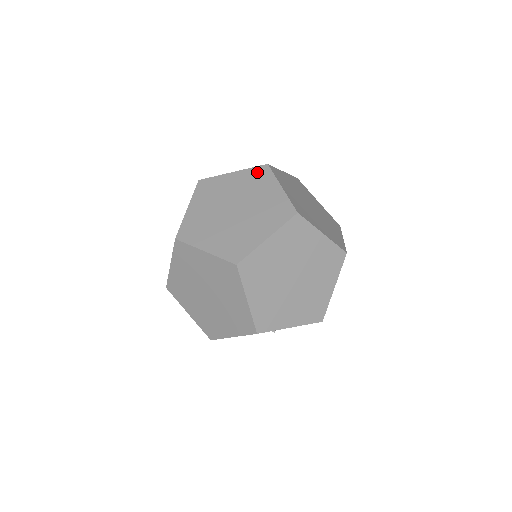
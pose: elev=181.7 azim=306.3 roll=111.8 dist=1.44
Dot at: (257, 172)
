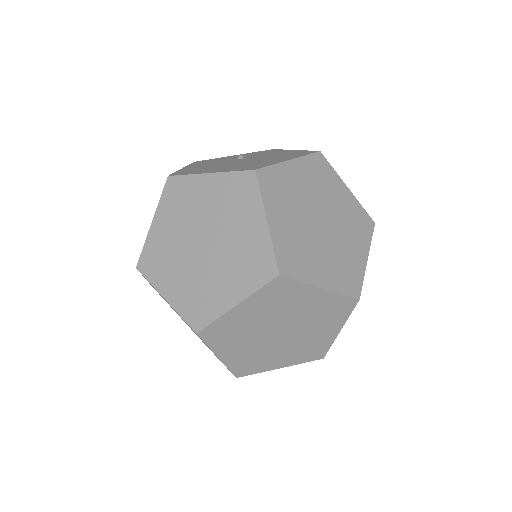
Dot at: (239, 182)
